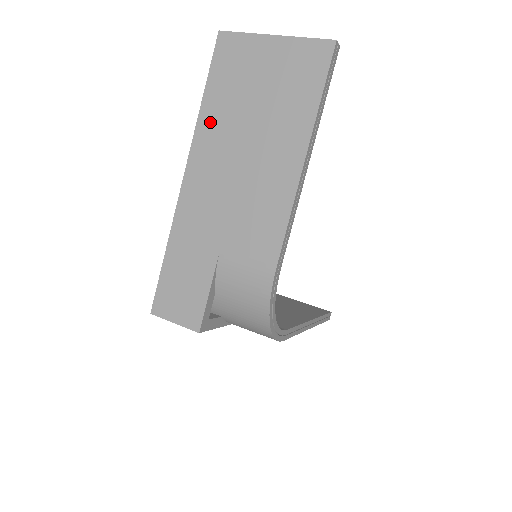
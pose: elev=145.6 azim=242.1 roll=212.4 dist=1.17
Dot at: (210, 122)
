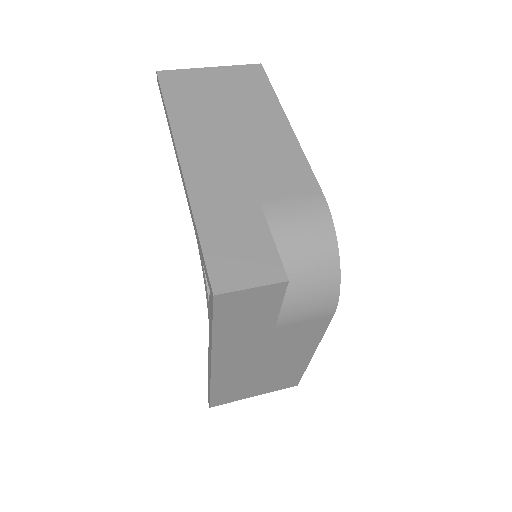
Dot at: (185, 121)
